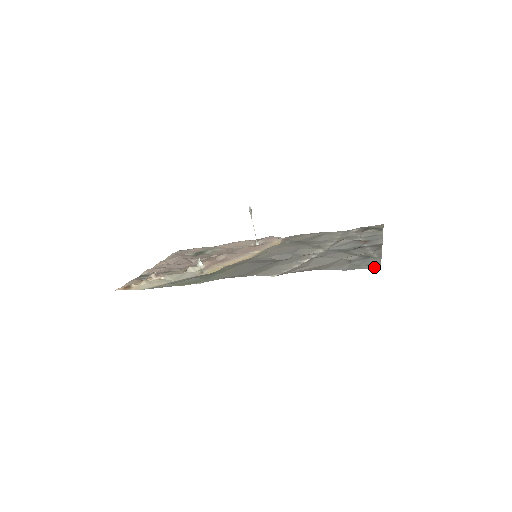
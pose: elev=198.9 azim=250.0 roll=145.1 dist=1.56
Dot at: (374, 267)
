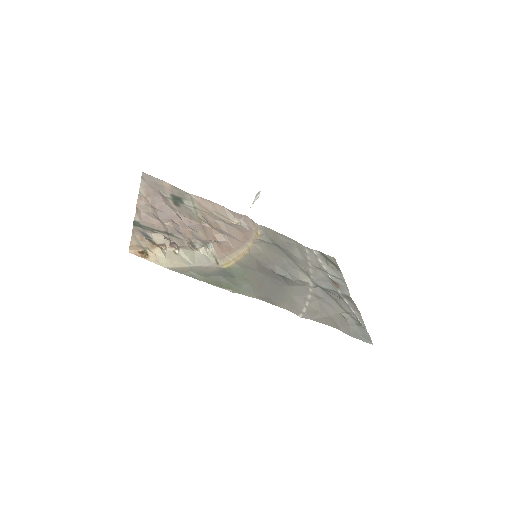
Dot at: (369, 342)
